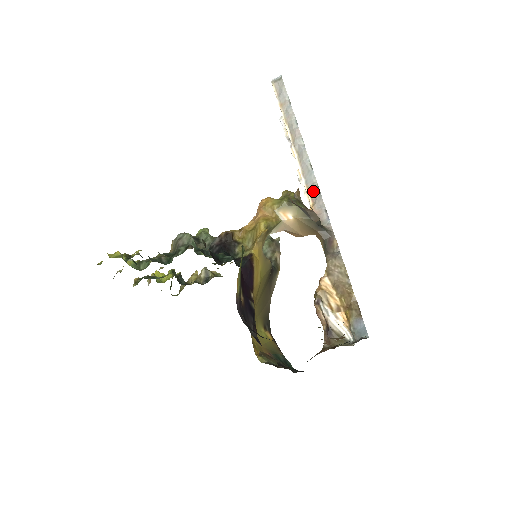
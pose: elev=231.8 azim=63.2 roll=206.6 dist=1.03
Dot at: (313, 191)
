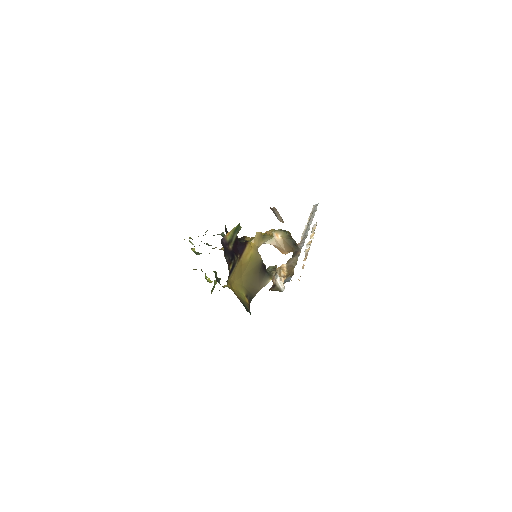
Dot at: (303, 238)
